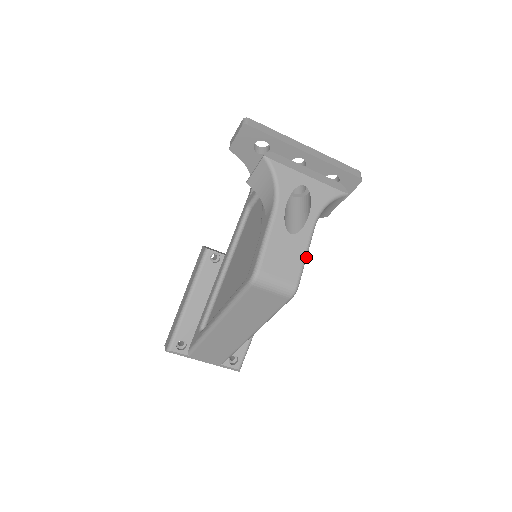
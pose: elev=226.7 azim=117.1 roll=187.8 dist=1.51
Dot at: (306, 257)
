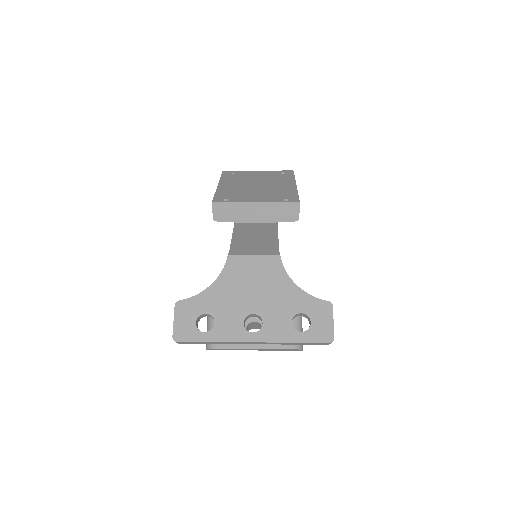
Dot at: occluded
